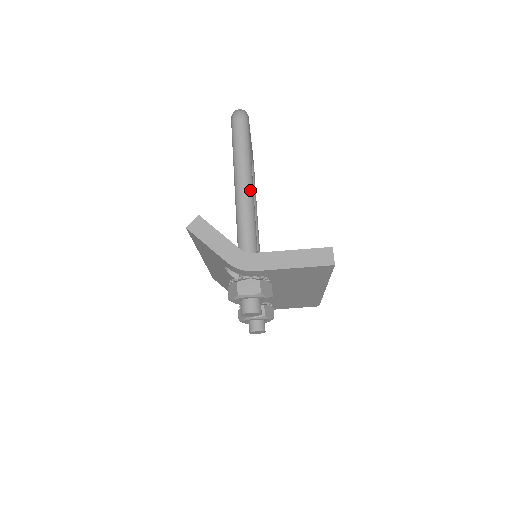
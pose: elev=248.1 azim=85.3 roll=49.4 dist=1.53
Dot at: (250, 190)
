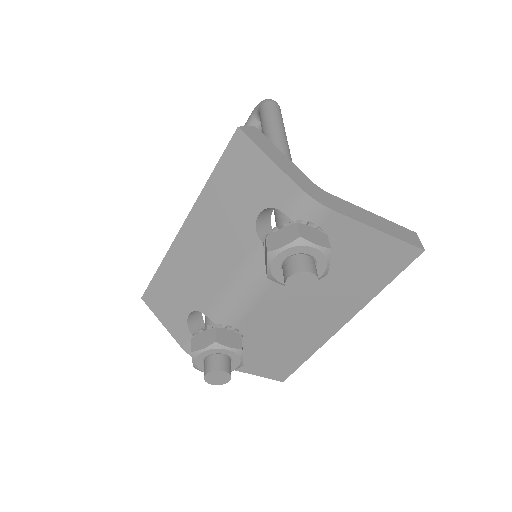
Dot at: (291, 158)
